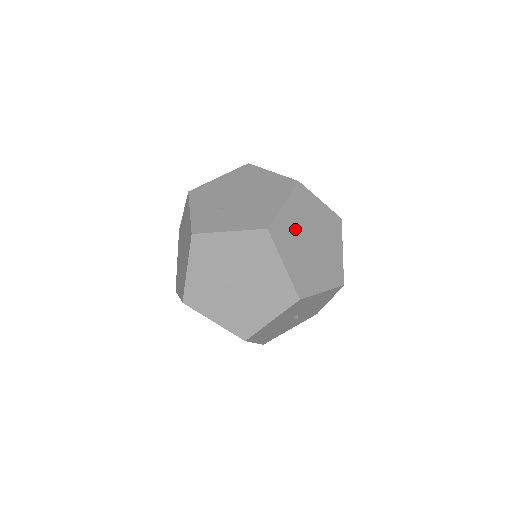
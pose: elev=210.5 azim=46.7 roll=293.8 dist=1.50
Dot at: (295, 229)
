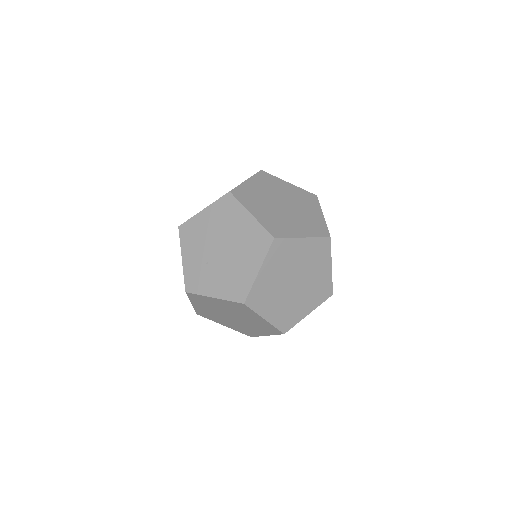
Dot at: (274, 284)
